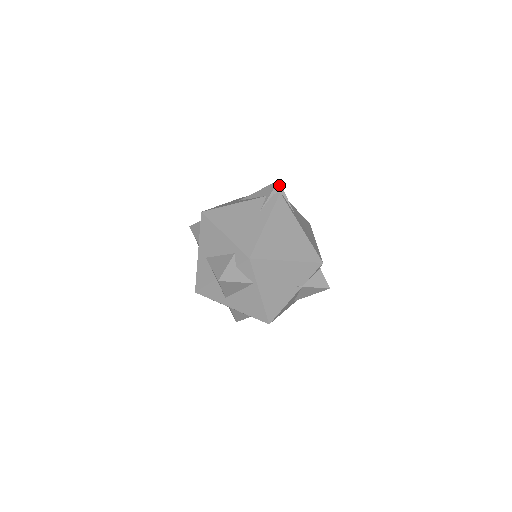
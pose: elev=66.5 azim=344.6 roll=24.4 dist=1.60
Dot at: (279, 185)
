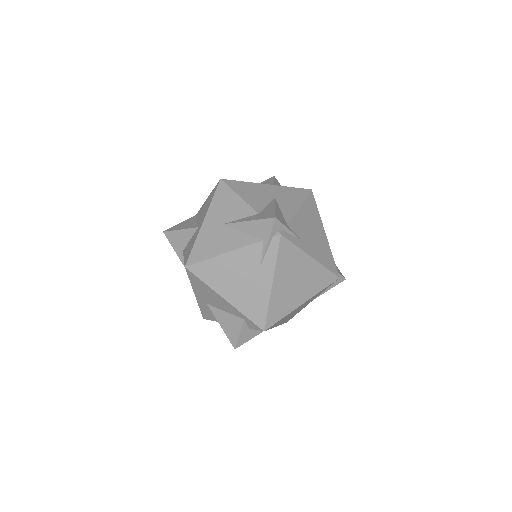
Dot at: (277, 223)
